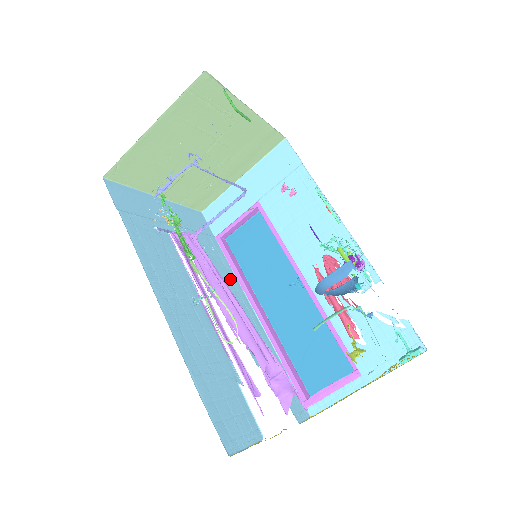
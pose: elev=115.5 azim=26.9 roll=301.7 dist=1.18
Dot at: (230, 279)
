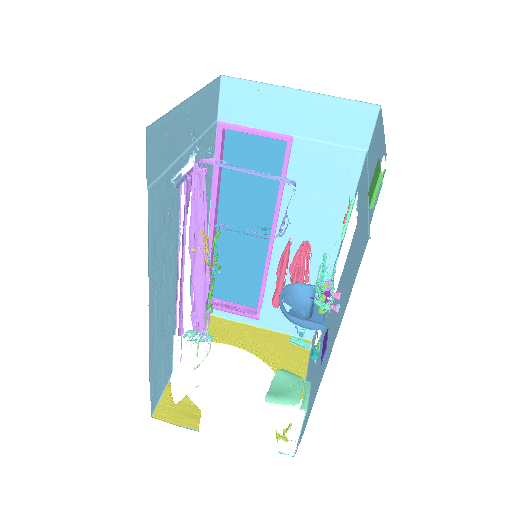
Dot at: (207, 191)
